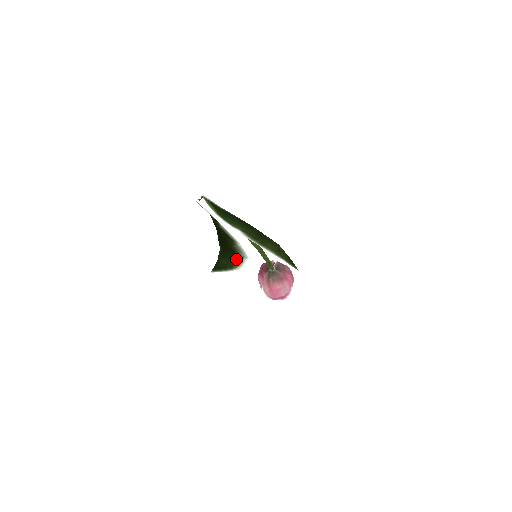
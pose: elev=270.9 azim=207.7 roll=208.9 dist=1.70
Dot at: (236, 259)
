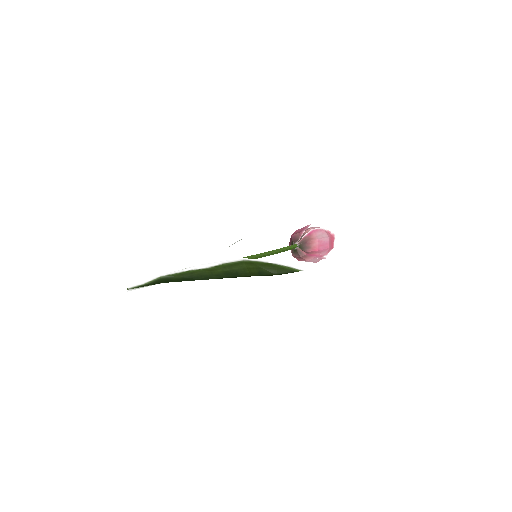
Dot at: occluded
